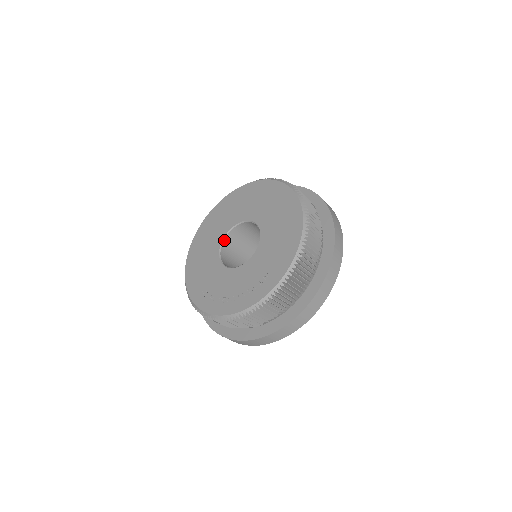
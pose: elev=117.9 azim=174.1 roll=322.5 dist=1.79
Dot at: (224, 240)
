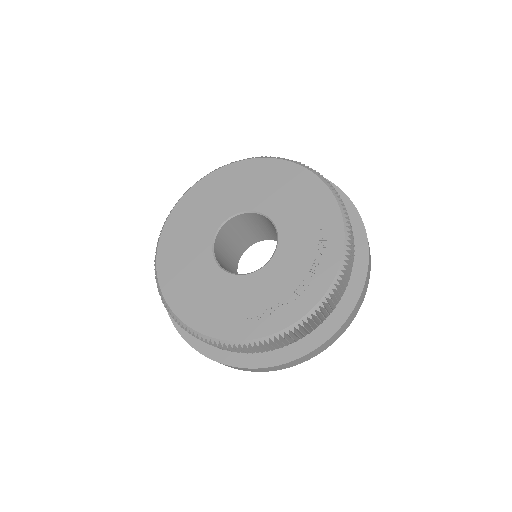
Dot at: (215, 258)
